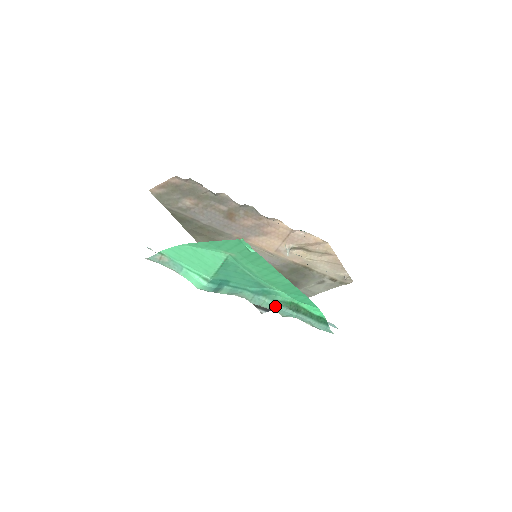
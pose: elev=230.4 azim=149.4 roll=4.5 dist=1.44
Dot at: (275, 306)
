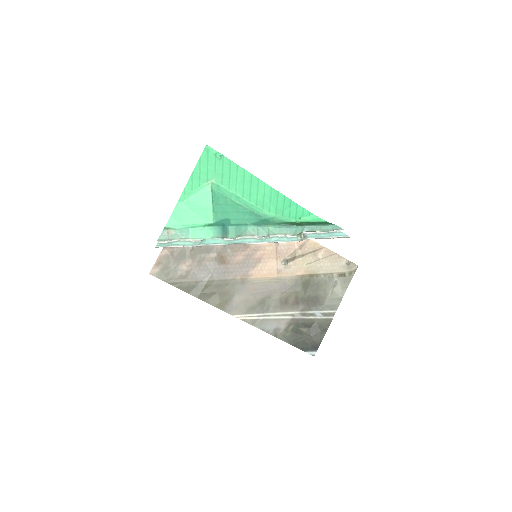
Dot at: (279, 228)
